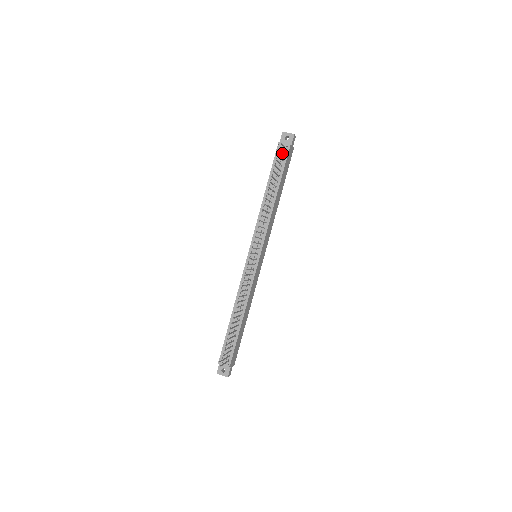
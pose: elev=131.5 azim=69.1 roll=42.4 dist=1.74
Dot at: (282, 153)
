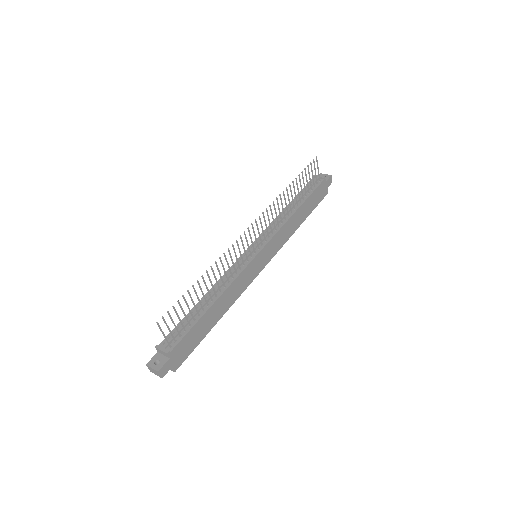
Dot at: (315, 175)
